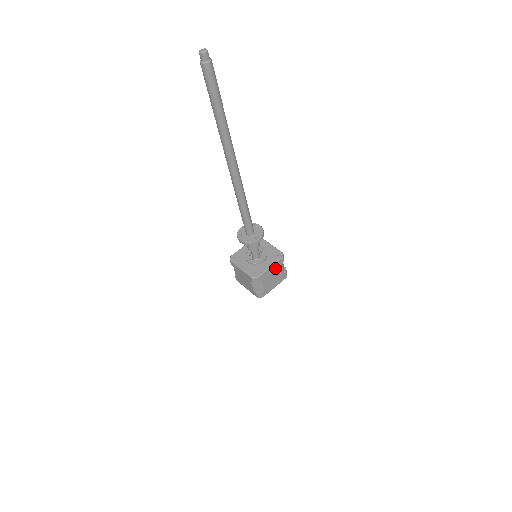
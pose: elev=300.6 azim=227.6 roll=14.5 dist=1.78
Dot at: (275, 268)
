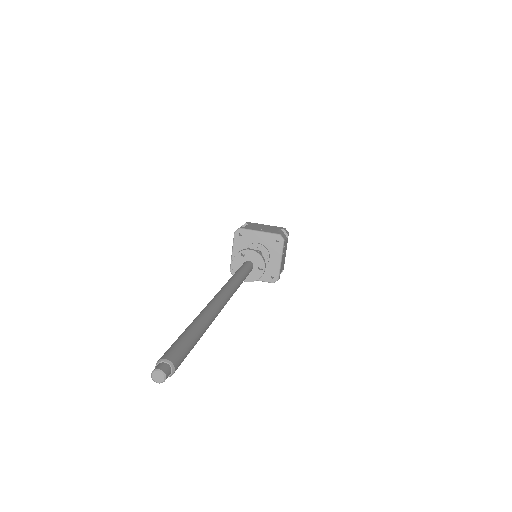
Dot at: (283, 252)
